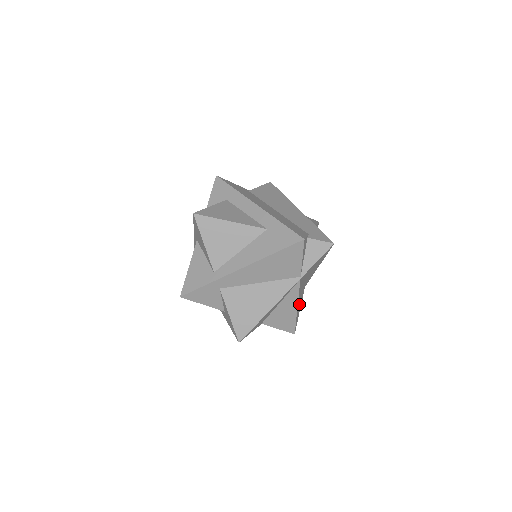
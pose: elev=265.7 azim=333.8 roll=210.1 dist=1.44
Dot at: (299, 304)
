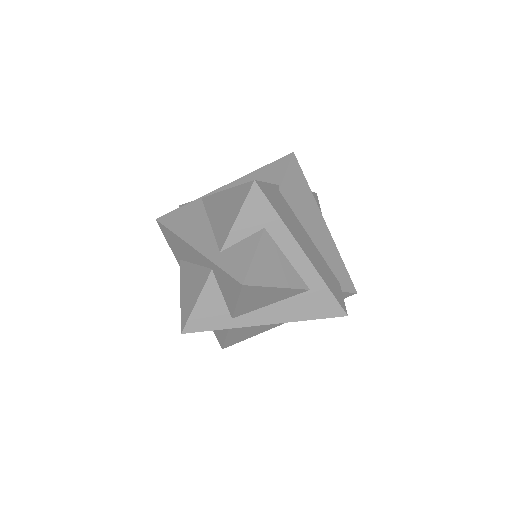
Dot at: occluded
